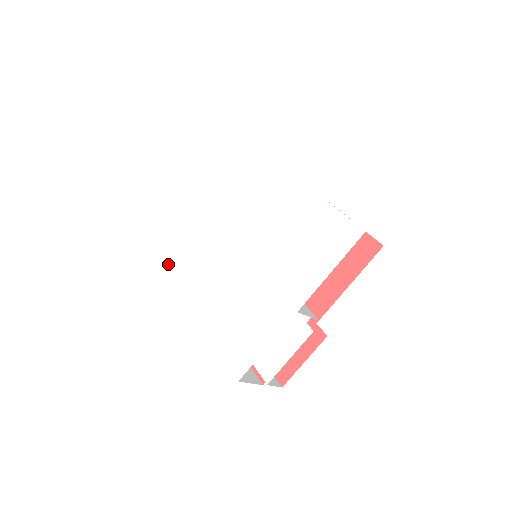
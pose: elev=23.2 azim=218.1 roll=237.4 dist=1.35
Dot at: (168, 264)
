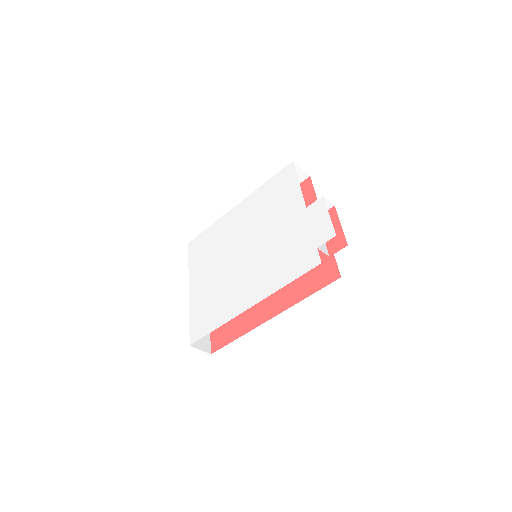
Dot at: (203, 335)
